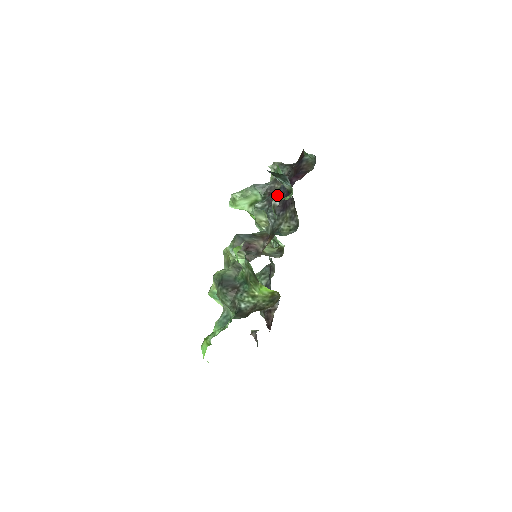
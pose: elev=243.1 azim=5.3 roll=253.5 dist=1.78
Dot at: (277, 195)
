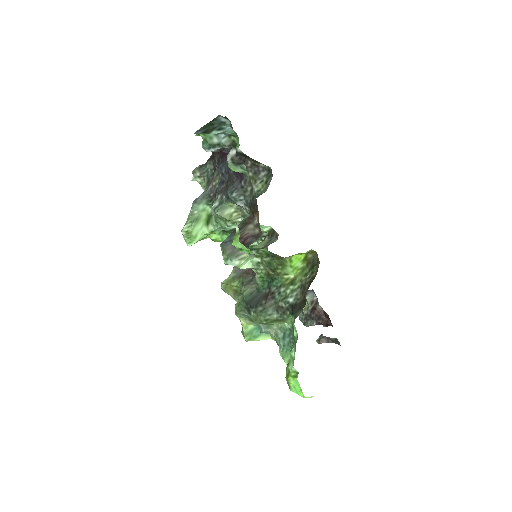
Dot at: (223, 179)
